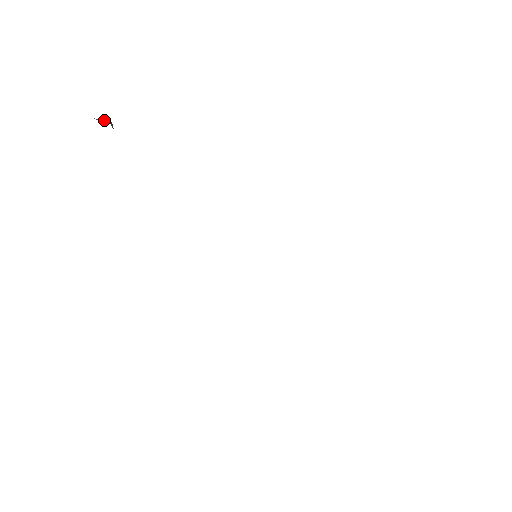
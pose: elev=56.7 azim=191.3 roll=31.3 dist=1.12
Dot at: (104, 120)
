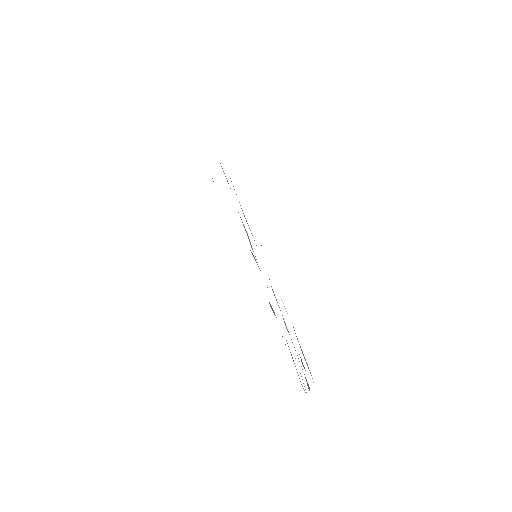
Dot at: occluded
